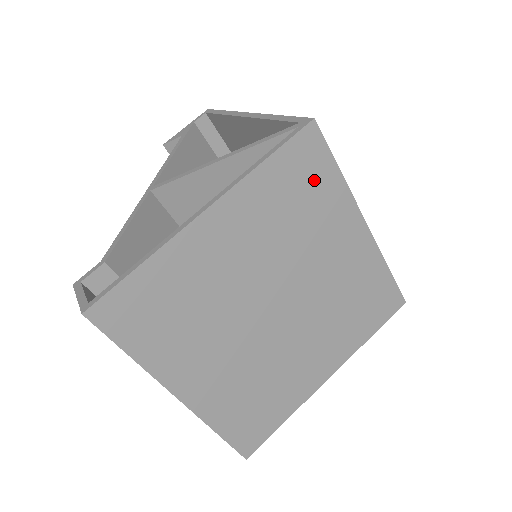
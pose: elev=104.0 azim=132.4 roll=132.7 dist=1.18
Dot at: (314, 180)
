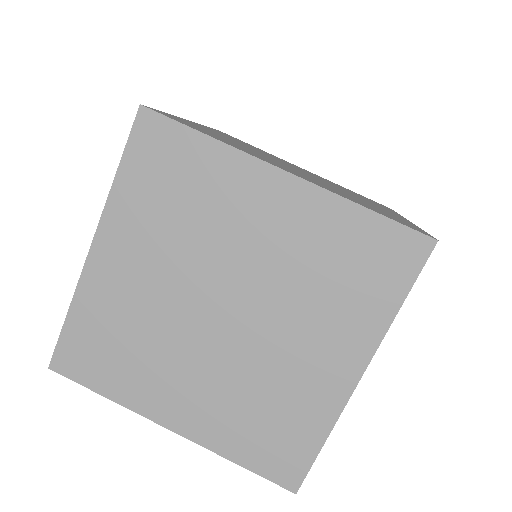
Dot at: (180, 162)
